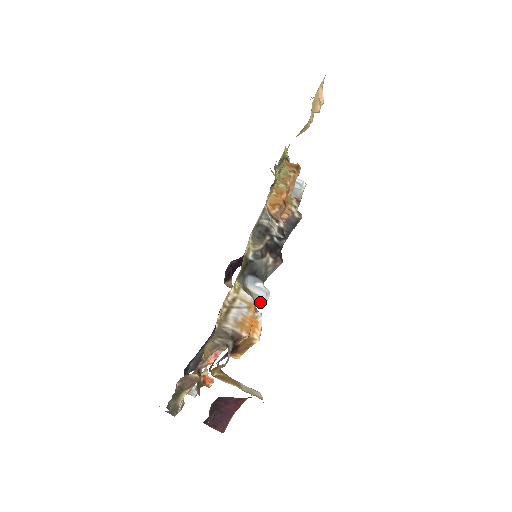
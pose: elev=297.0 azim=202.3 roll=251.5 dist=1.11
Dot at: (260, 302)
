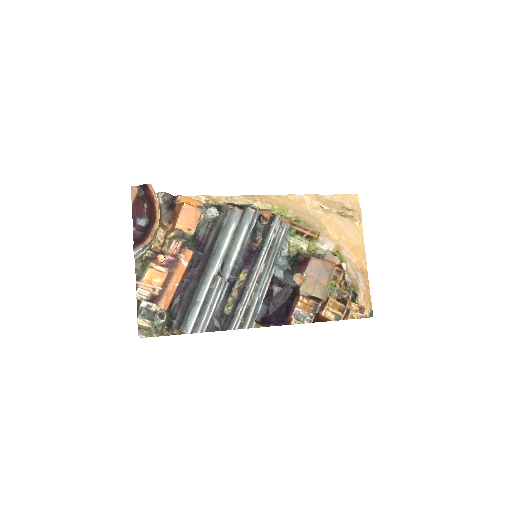
Dot at: (207, 210)
